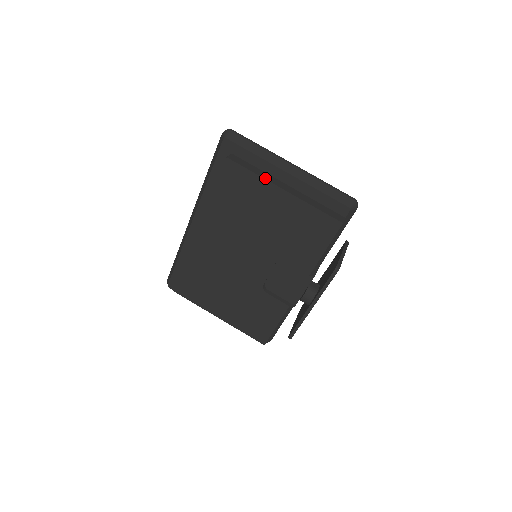
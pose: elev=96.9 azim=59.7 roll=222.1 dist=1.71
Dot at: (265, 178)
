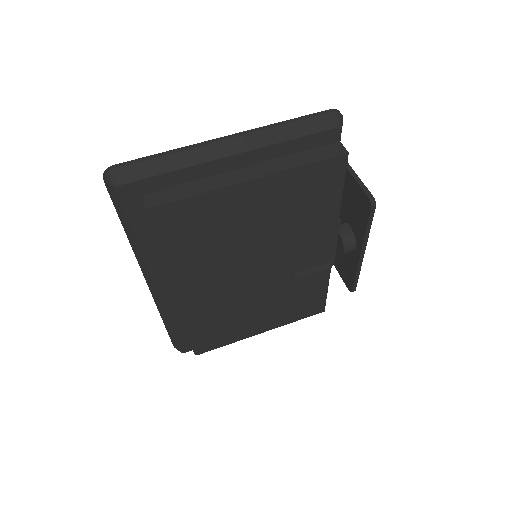
Dot at: (216, 188)
